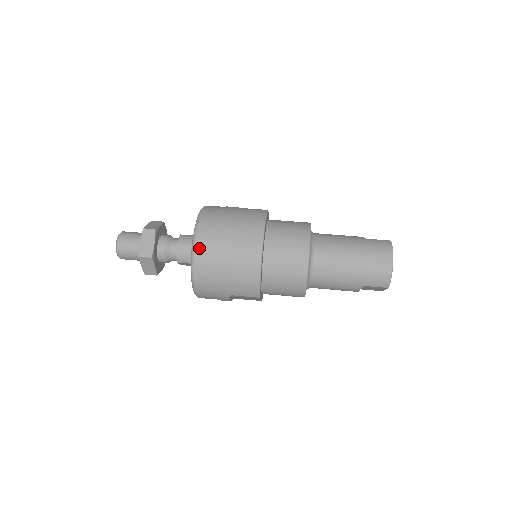
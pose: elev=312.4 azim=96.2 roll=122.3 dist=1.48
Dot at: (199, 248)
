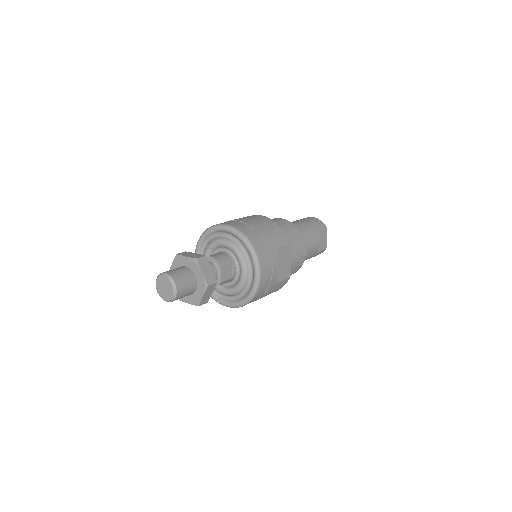
Dot at: (231, 224)
